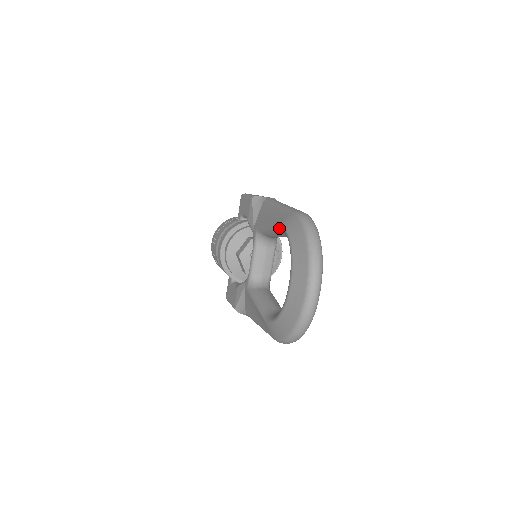
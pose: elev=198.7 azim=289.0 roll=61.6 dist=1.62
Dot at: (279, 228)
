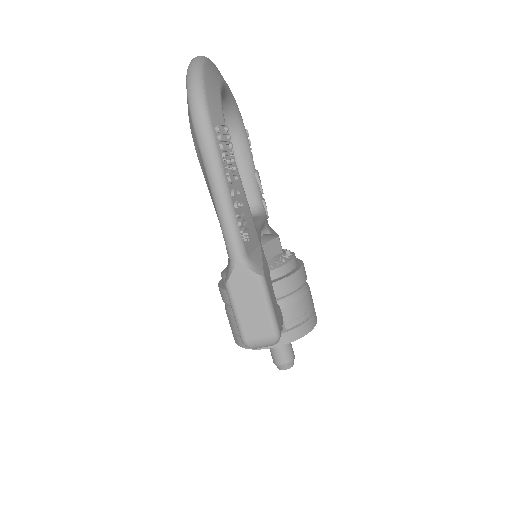
Dot at: occluded
